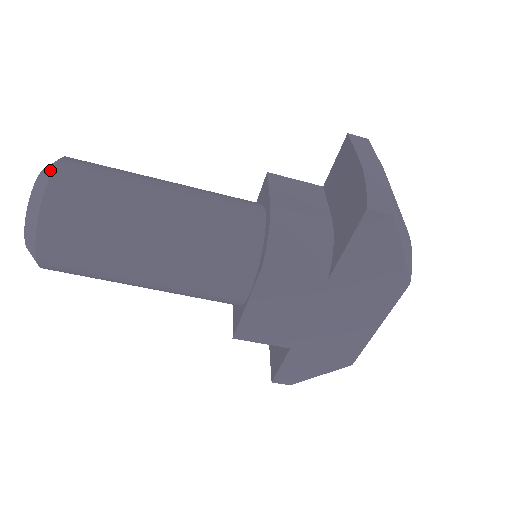
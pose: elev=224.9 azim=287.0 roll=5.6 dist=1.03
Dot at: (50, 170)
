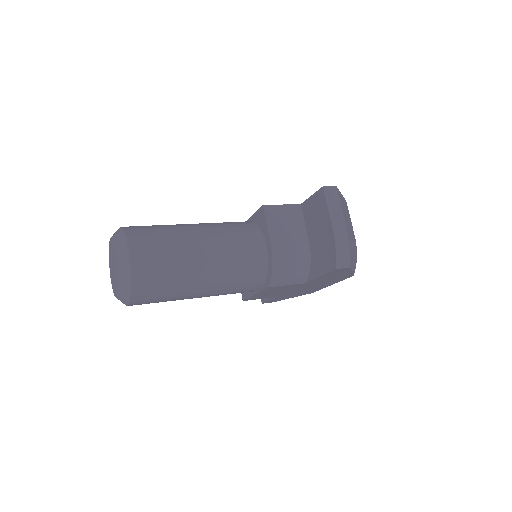
Dot at: (127, 262)
